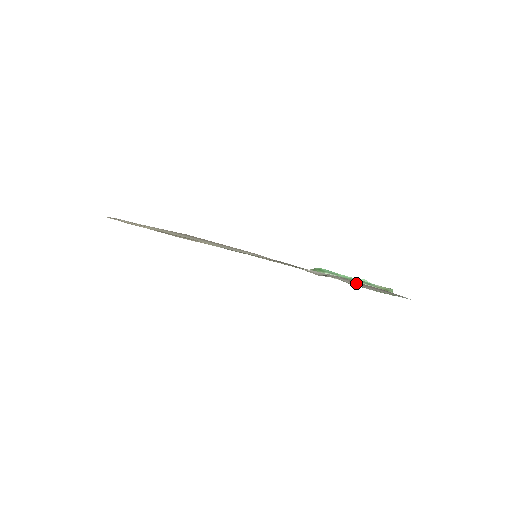
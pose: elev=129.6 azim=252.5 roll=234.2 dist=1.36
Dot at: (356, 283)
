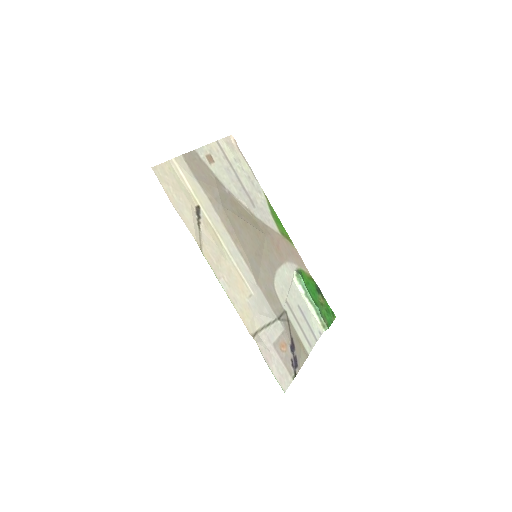
Dot at: (280, 345)
